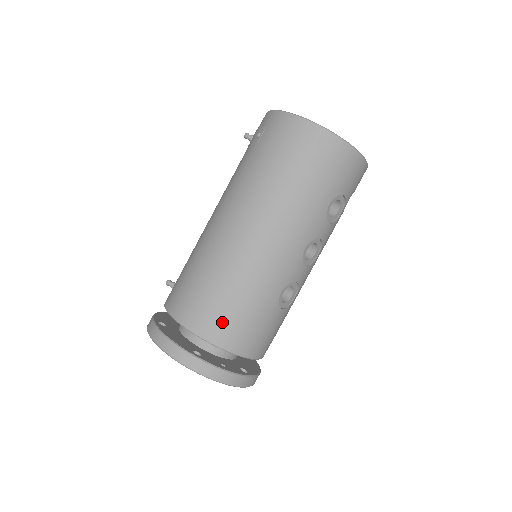
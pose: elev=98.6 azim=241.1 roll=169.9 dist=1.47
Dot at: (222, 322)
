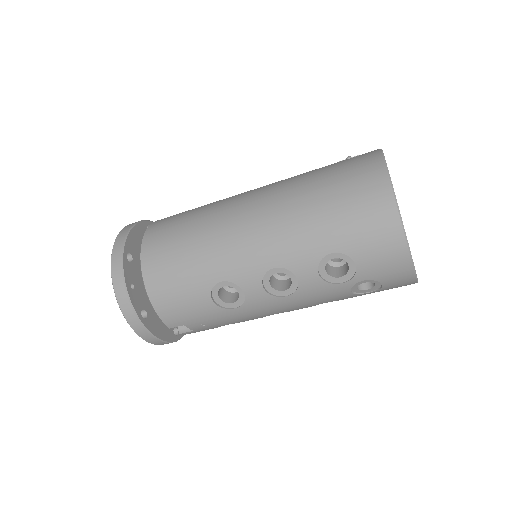
Dot at: (162, 251)
